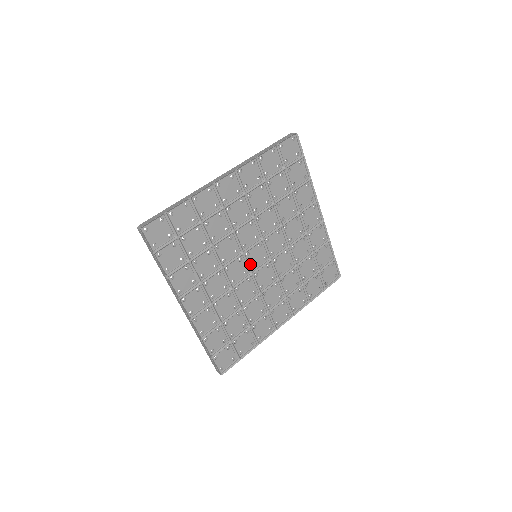
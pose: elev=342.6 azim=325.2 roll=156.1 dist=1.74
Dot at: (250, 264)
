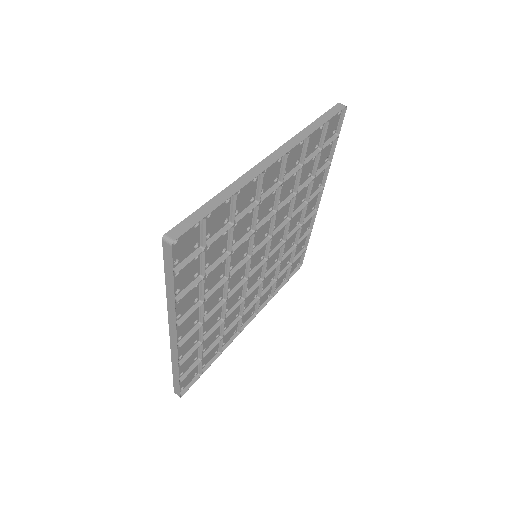
Dot at: (258, 263)
